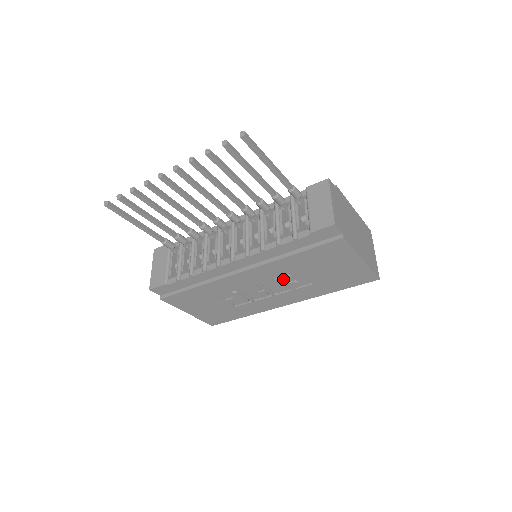
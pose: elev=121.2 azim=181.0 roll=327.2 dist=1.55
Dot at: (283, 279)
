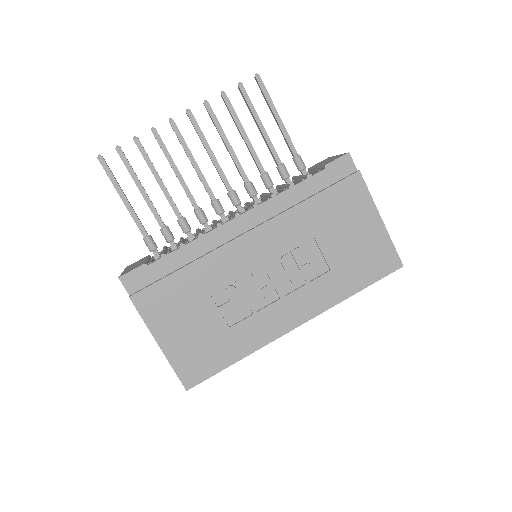
Dot at: (294, 255)
